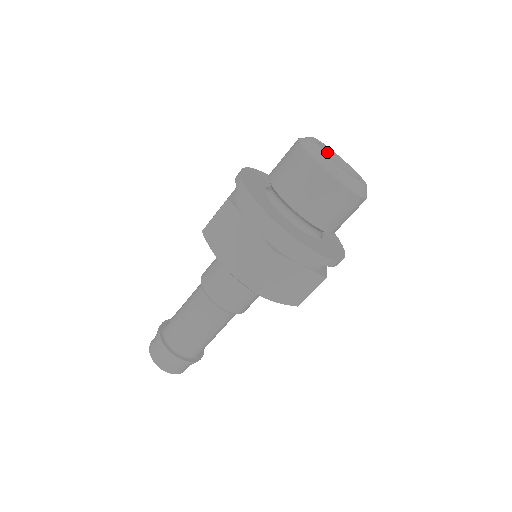
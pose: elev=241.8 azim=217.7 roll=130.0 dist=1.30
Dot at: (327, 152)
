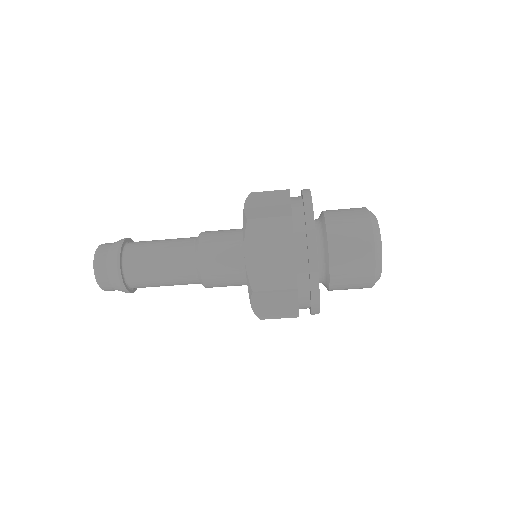
Dot at: occluded
